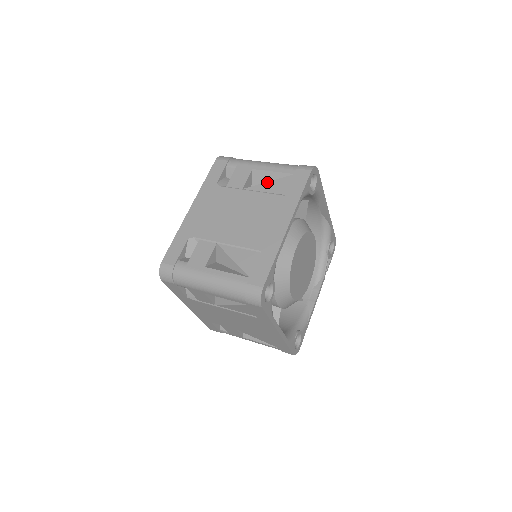
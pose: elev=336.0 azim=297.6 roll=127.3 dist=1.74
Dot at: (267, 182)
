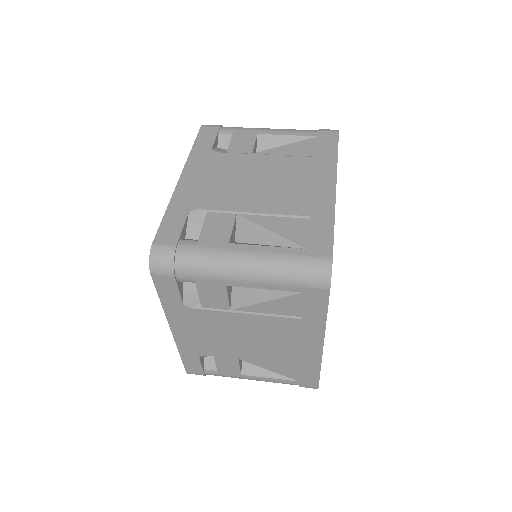
Dot at: (284, 145)
